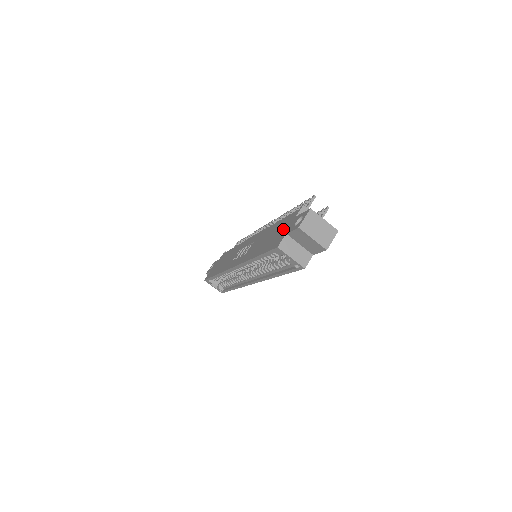
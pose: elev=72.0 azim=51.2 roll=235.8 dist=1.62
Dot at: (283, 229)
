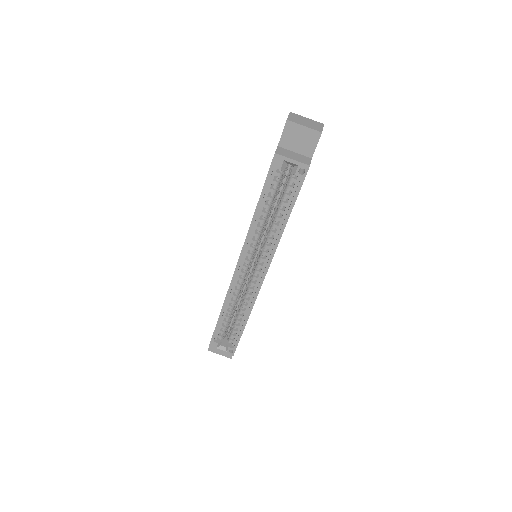
Dot at: occluded
